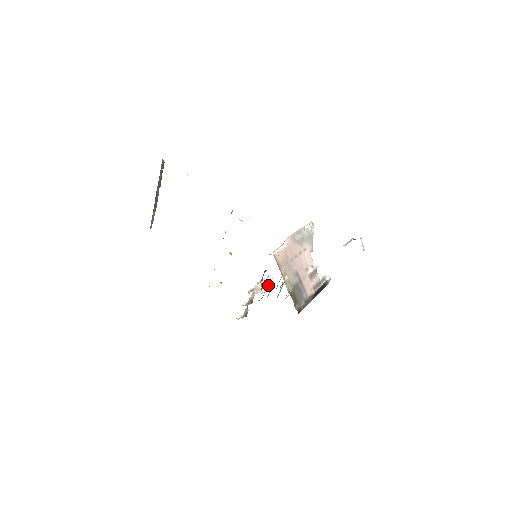
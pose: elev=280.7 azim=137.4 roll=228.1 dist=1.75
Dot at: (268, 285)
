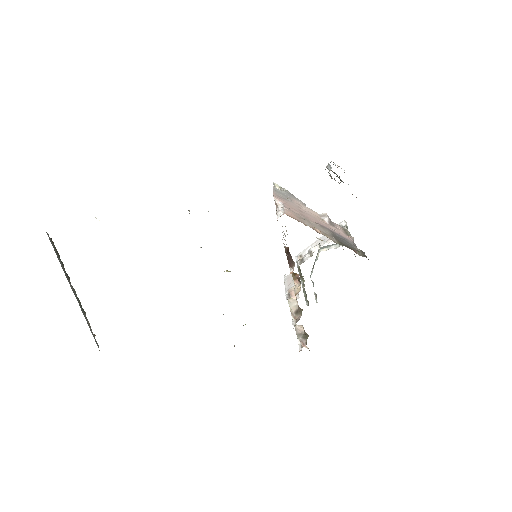
Dot at: occluded
